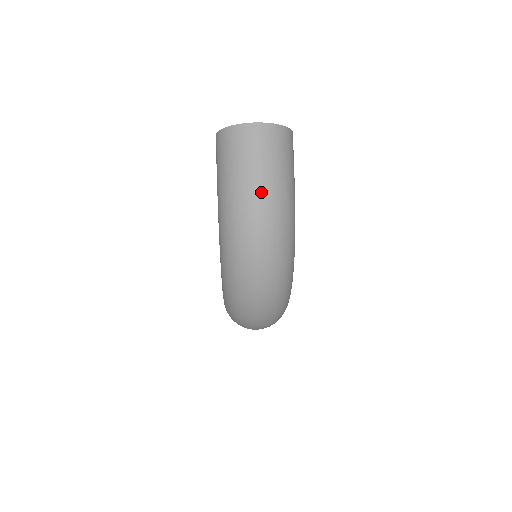
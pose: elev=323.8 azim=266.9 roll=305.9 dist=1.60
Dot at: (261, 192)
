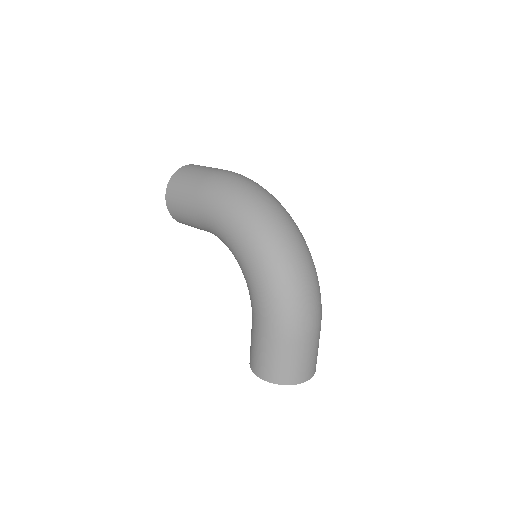
Dot at: (226, 171)
